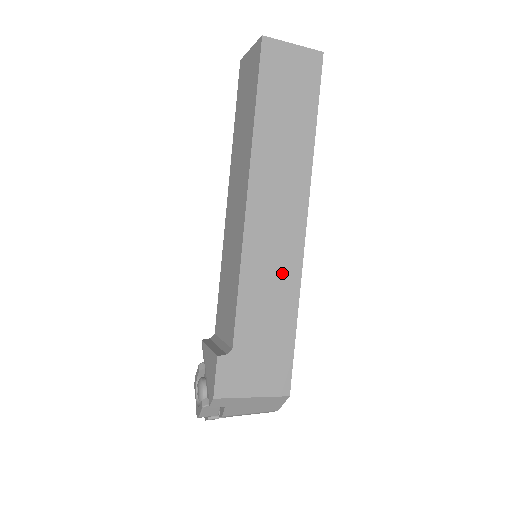
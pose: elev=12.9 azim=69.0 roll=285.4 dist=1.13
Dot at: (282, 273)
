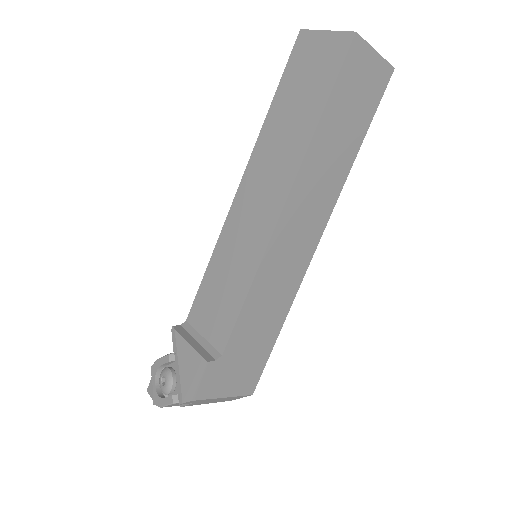
Dot at: (285, 286)
